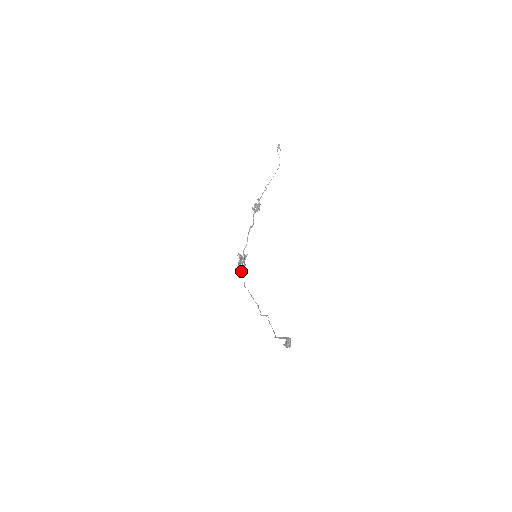
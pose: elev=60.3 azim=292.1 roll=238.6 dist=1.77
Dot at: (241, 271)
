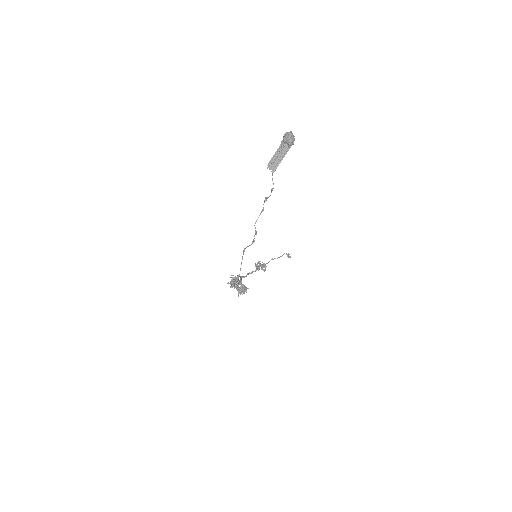
Dot at: (235, 283)
